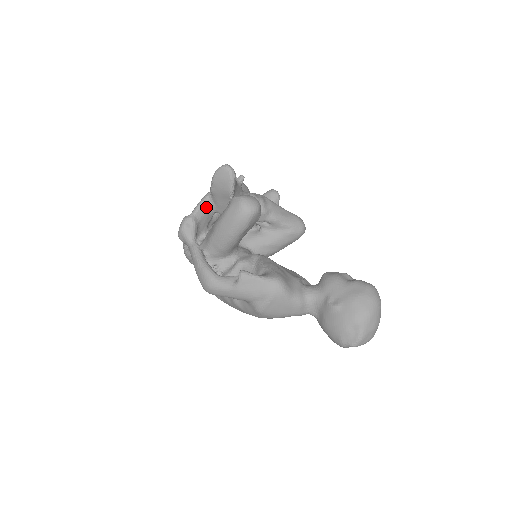
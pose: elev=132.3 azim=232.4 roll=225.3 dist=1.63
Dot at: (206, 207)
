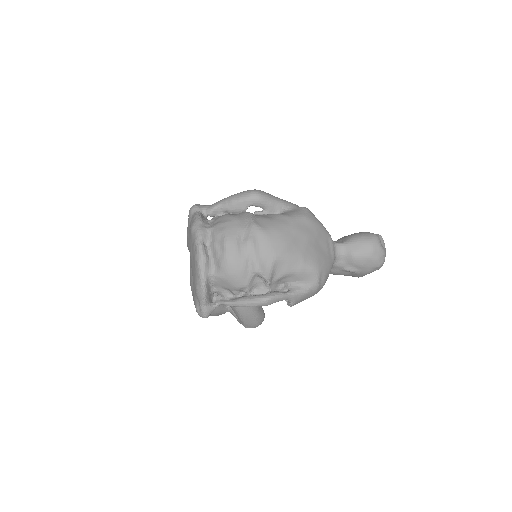
Dot at: occluded
